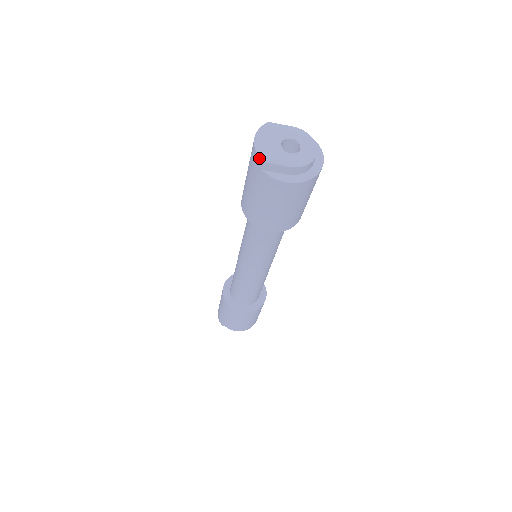
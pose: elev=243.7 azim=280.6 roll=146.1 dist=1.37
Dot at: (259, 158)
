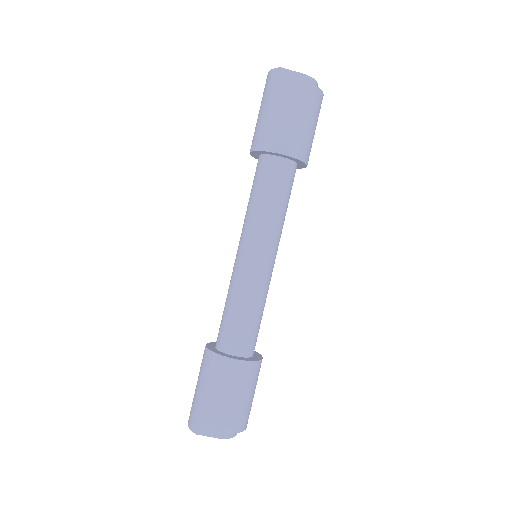
Dot at: (276, 68)
